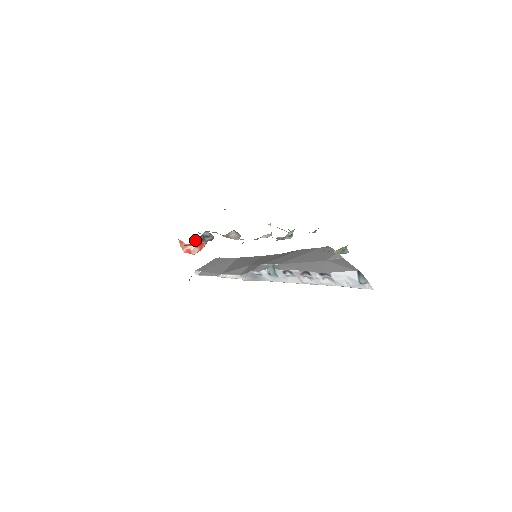
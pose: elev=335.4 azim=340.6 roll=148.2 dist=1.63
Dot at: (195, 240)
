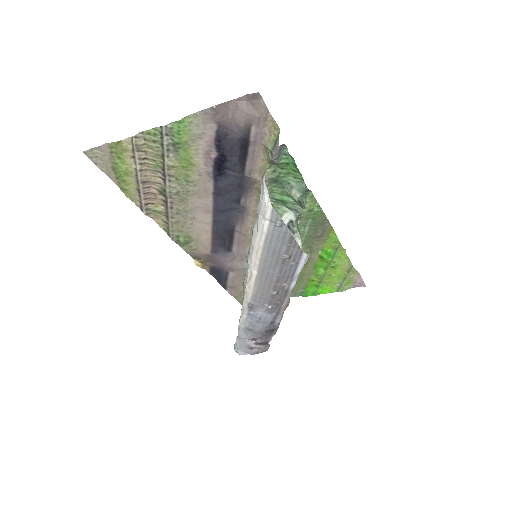
Dot at: occluded
